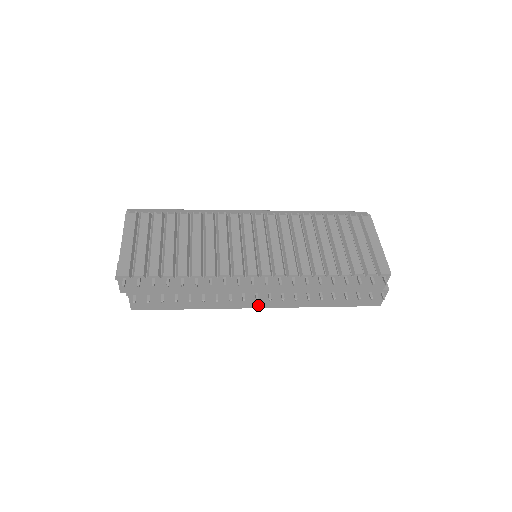
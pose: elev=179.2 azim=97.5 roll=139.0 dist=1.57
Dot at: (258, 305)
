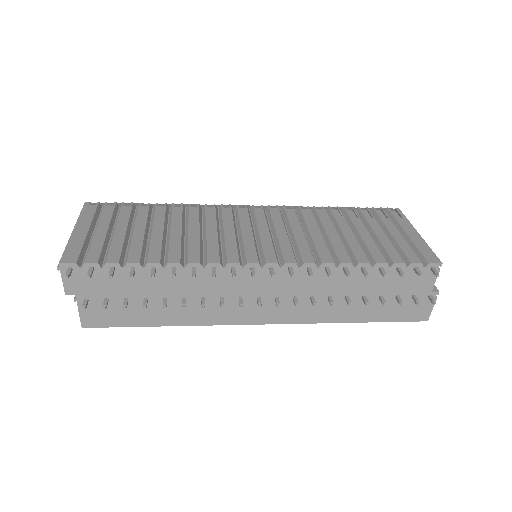
Dot at: (261, 319)
